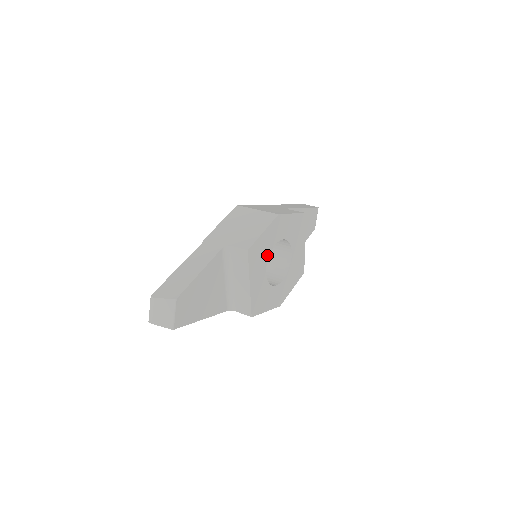
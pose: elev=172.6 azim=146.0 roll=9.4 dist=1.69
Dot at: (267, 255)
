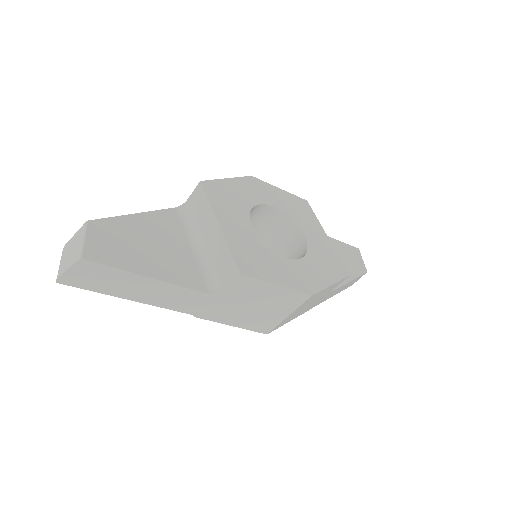
Dot at: (246, 208)
